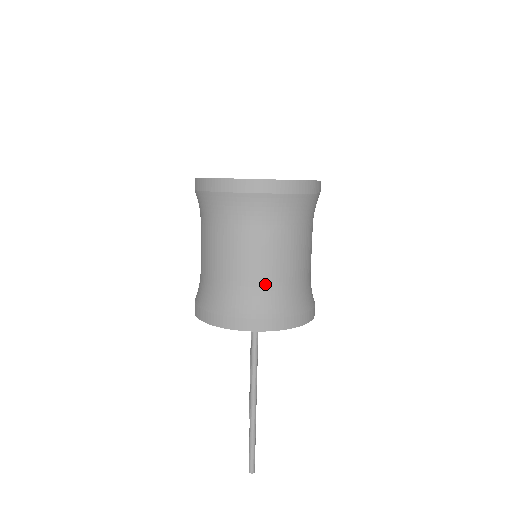
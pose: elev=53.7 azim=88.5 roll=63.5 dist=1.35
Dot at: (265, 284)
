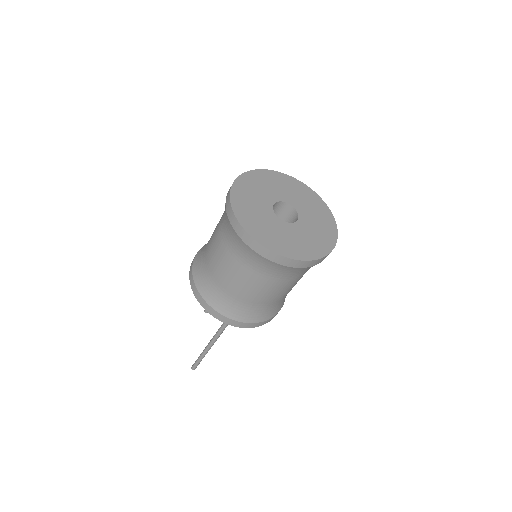
Dot at: (251, 304)
